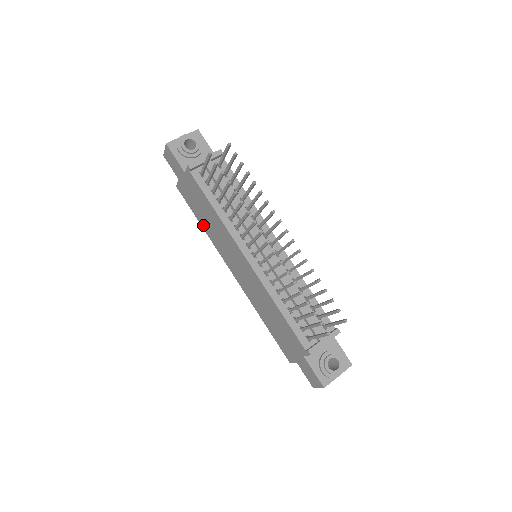
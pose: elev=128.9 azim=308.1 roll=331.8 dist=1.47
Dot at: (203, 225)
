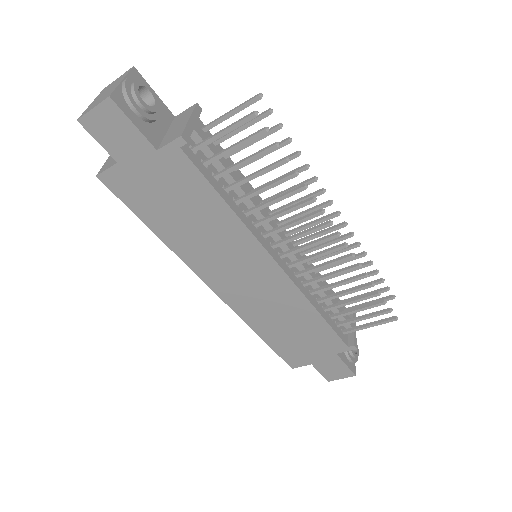
Dot at: (163, 232)
